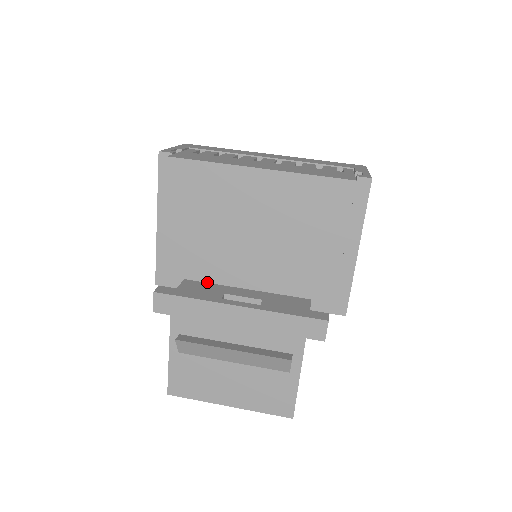
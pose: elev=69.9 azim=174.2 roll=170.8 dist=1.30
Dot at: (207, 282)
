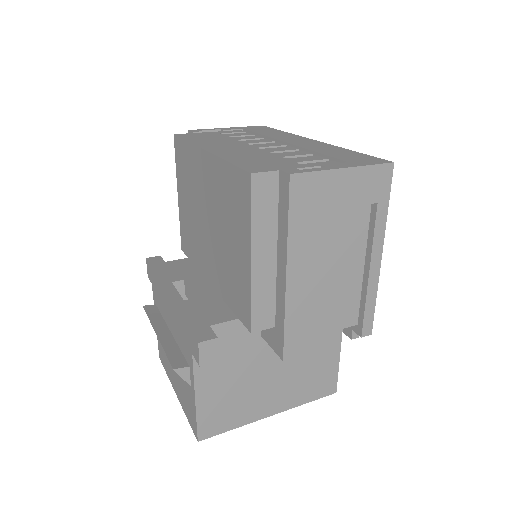
Dot at: (195, 266)
